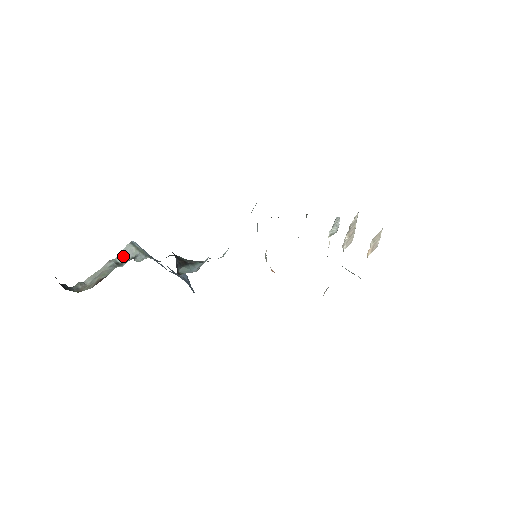
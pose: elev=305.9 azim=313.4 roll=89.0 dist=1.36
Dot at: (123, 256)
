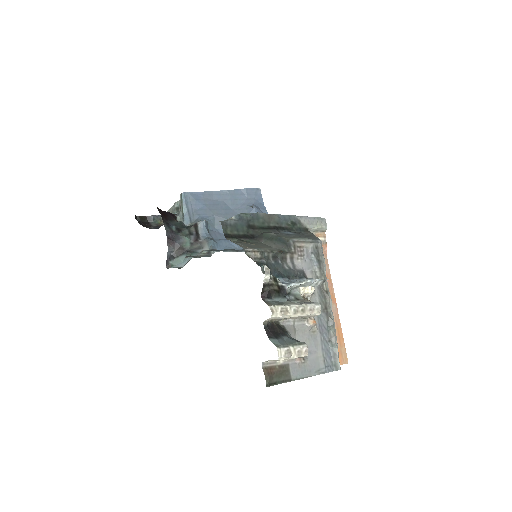
Dot at: occluded
